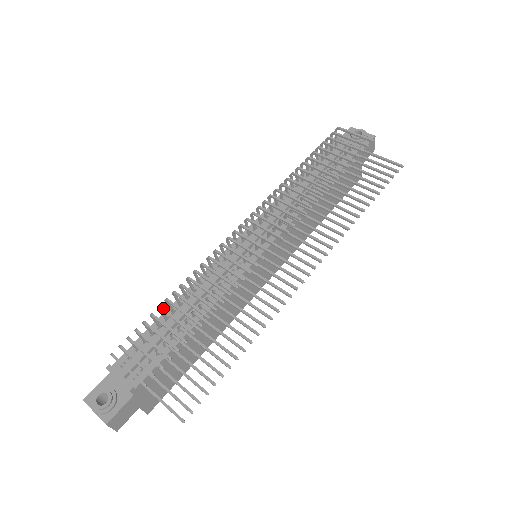
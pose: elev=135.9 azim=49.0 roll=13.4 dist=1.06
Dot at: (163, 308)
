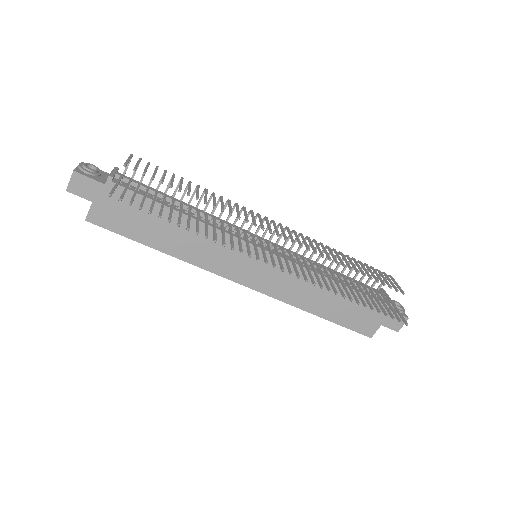
Dot at: (183, 178)
